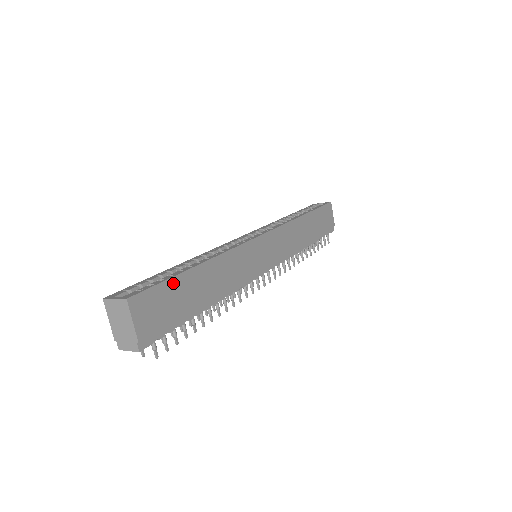
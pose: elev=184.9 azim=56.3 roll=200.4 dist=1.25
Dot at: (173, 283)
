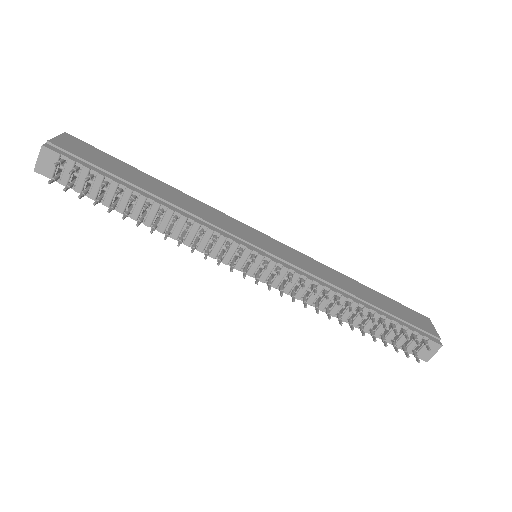
Dot at: (117, 161)
